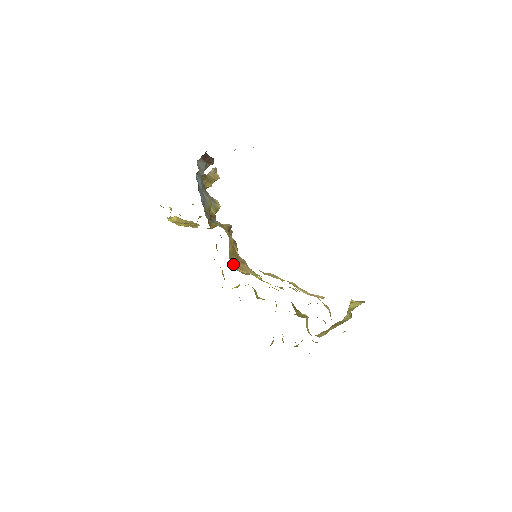
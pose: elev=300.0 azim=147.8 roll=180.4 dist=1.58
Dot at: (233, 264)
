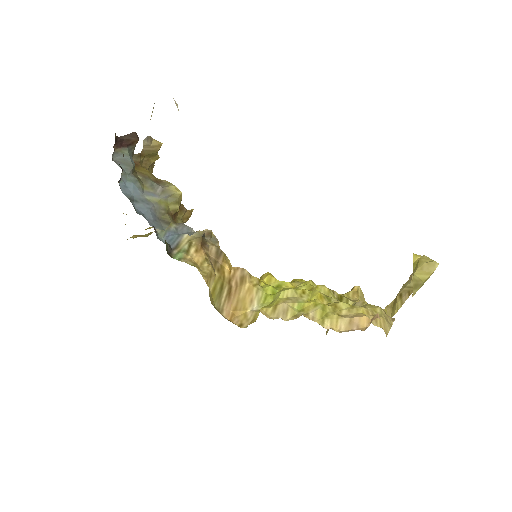
Dot at: (225, 310)
